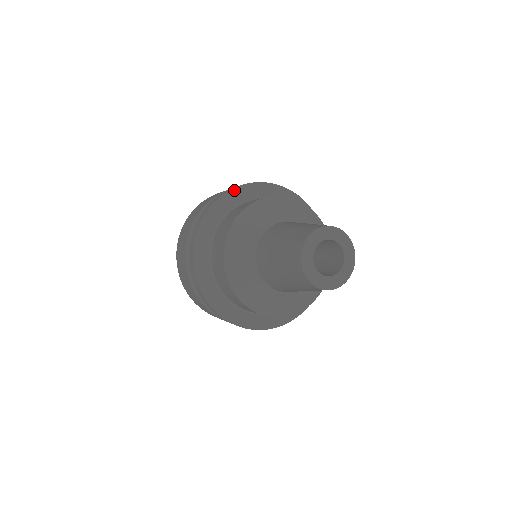
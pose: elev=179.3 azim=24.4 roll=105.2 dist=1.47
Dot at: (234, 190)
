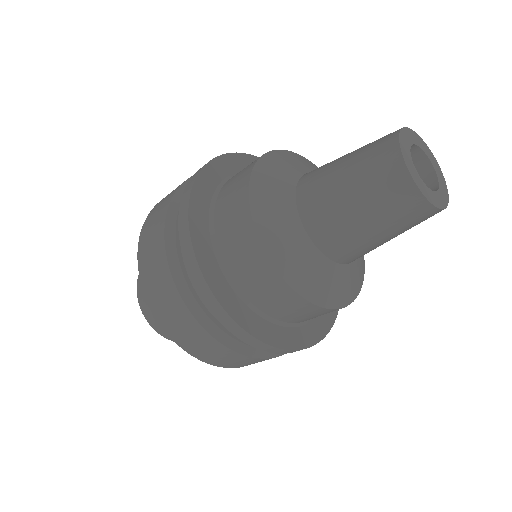
Dot at: (196, 184)
